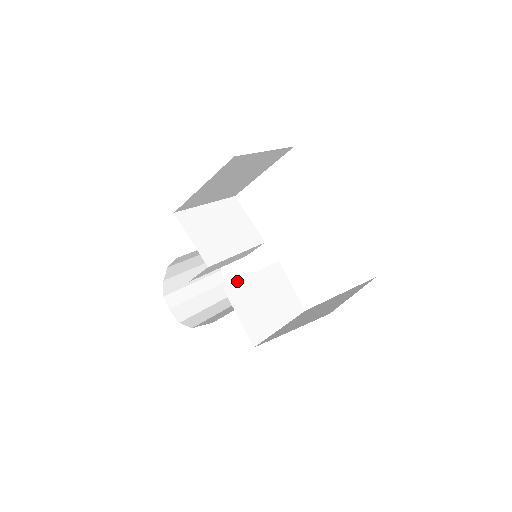
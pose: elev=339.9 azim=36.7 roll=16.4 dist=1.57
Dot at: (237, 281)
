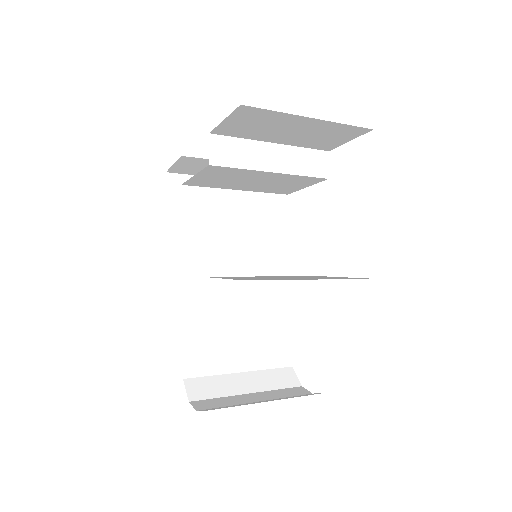
Dot at: occluded
